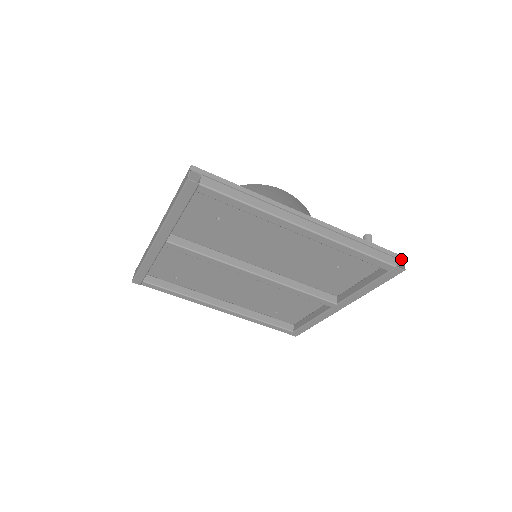
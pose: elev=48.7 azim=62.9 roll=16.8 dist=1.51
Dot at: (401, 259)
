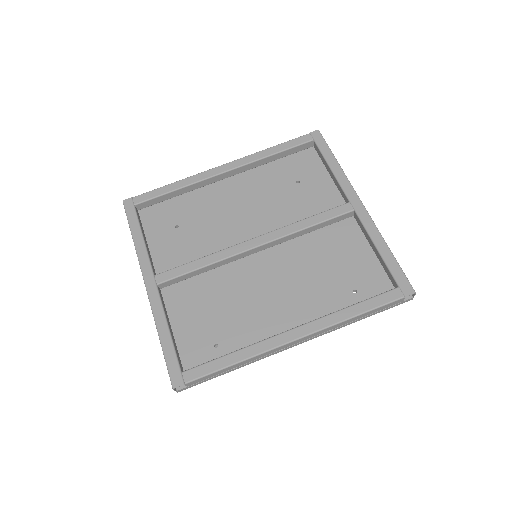
Dot at: occluded
